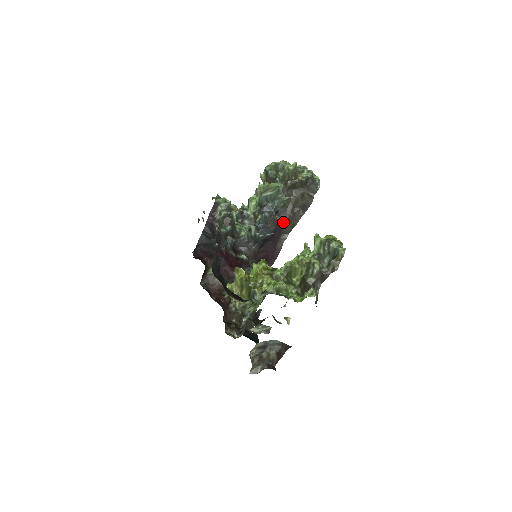
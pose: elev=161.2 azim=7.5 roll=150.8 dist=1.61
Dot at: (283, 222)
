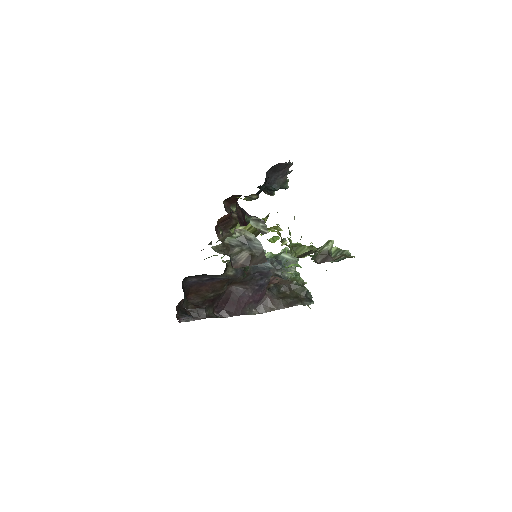
Dot at: (268, 297)
